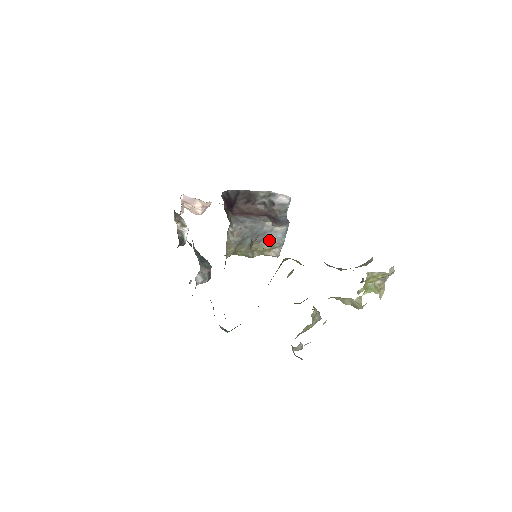
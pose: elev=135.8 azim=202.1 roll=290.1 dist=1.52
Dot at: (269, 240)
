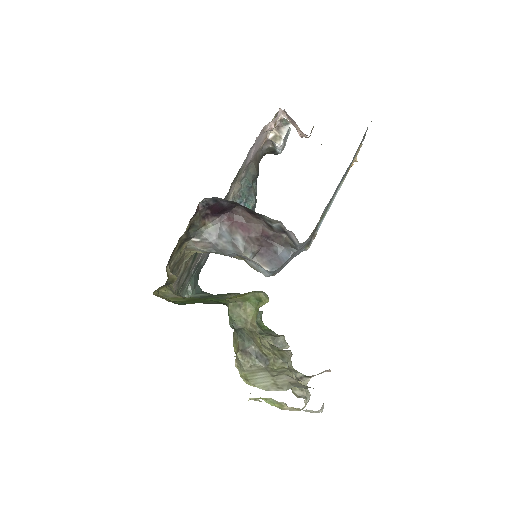
Dot at: (253, 264)
